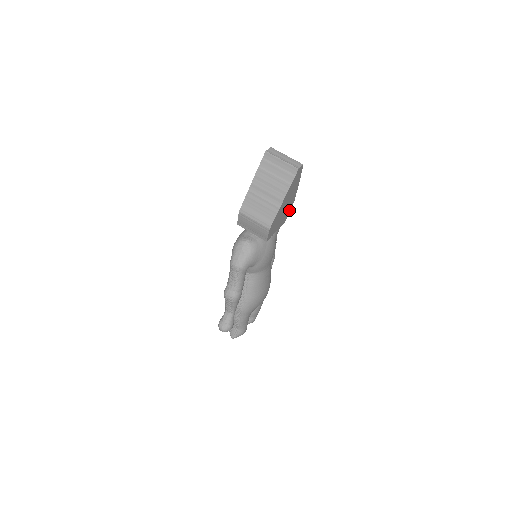
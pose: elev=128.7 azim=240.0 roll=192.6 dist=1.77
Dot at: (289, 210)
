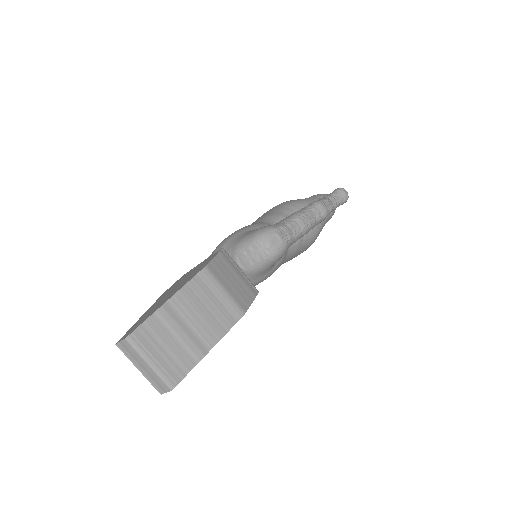
Dot at: occluded
